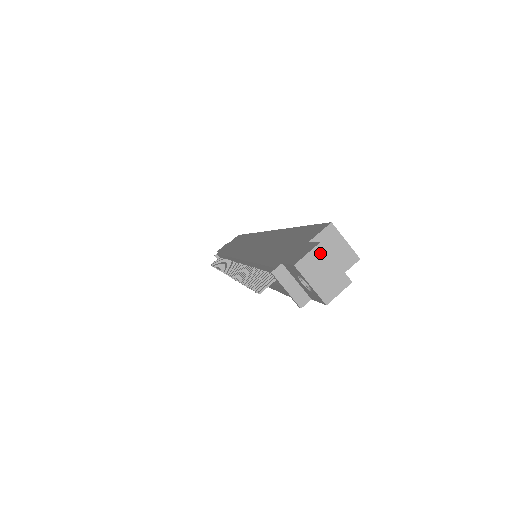
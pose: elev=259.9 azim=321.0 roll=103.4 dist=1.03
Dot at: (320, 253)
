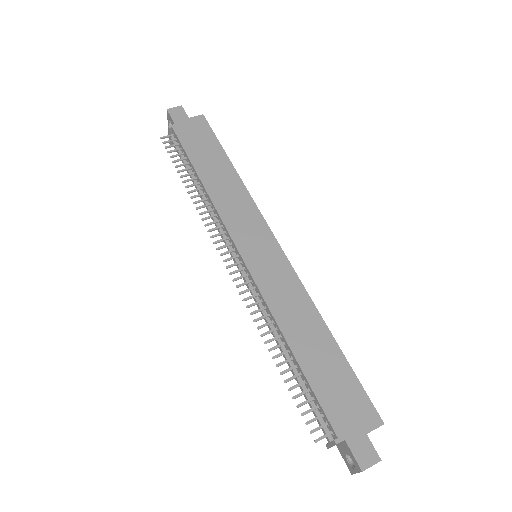
Dot at: (376, 463)
